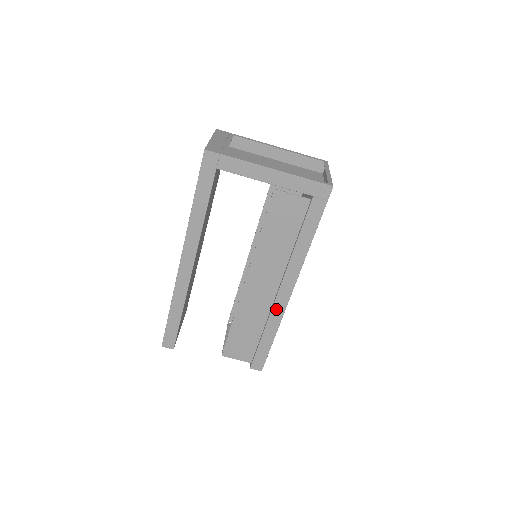
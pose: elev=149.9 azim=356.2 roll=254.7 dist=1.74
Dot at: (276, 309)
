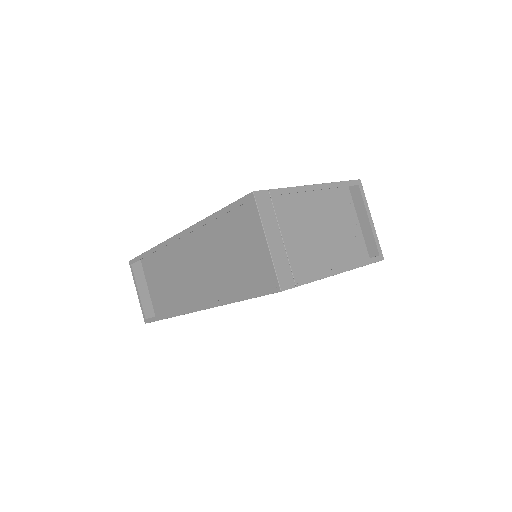
Dot at: occluded
